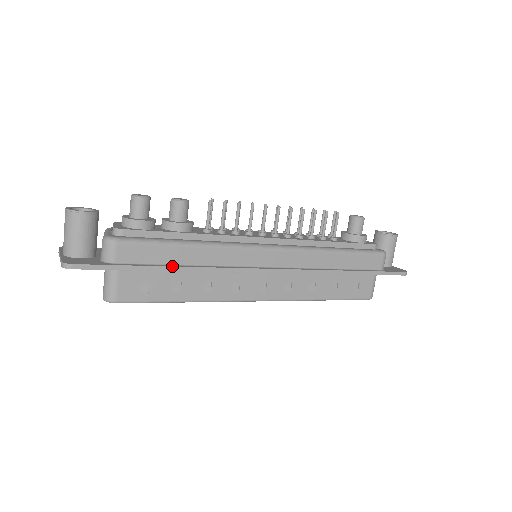
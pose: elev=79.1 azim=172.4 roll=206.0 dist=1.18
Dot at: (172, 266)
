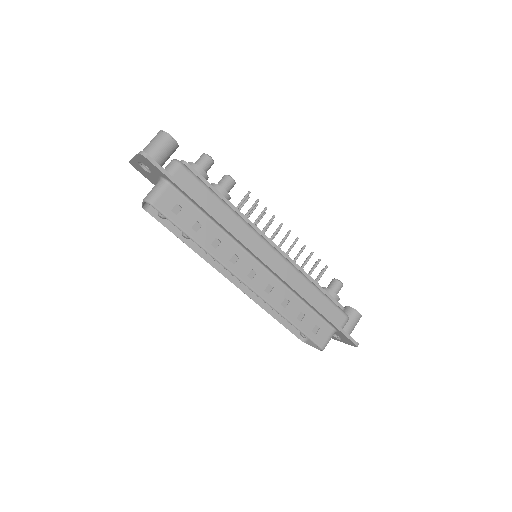
Dot at: (205, 206)
